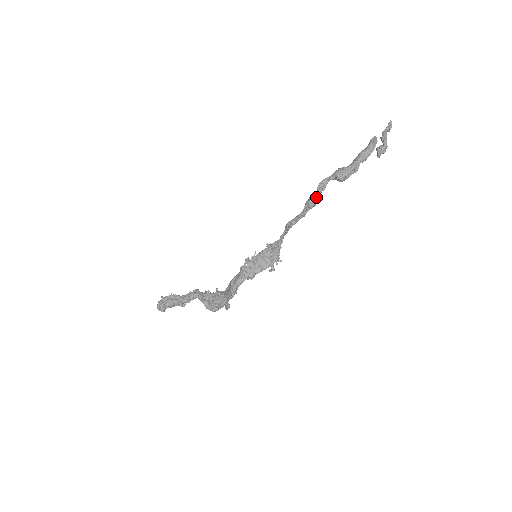
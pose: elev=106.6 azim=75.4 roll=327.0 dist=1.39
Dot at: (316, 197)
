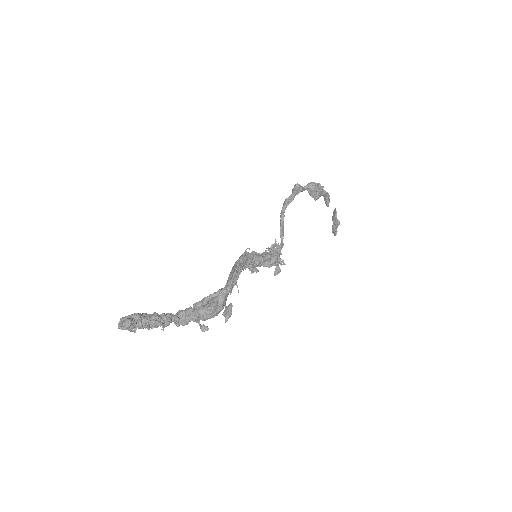
Dot at: occluded
